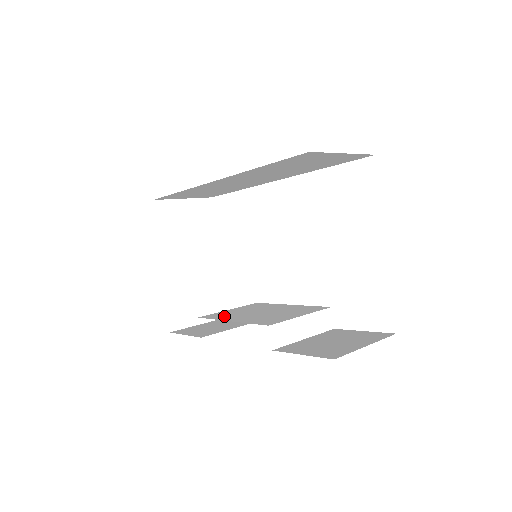
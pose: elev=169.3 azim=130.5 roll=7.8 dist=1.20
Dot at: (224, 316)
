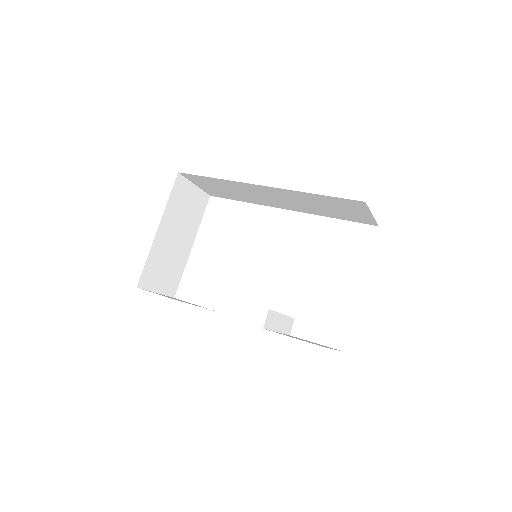
Dot at: occluded
